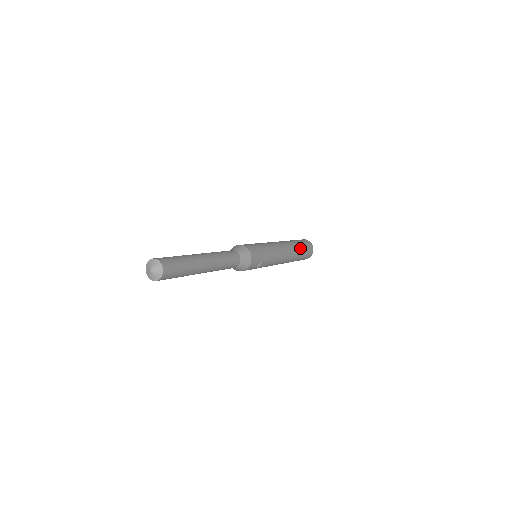
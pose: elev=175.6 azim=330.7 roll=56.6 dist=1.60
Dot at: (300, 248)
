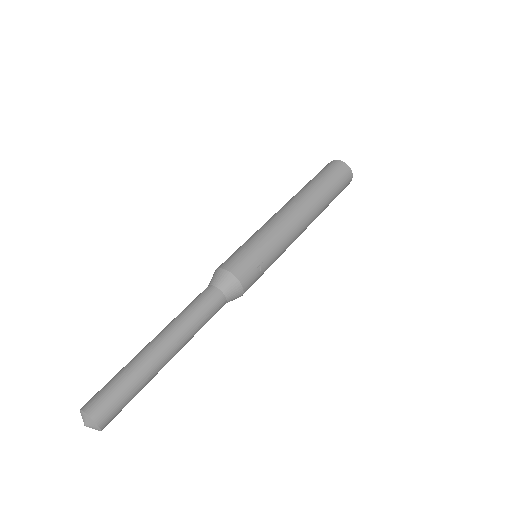
Dot at: (322, 186)
